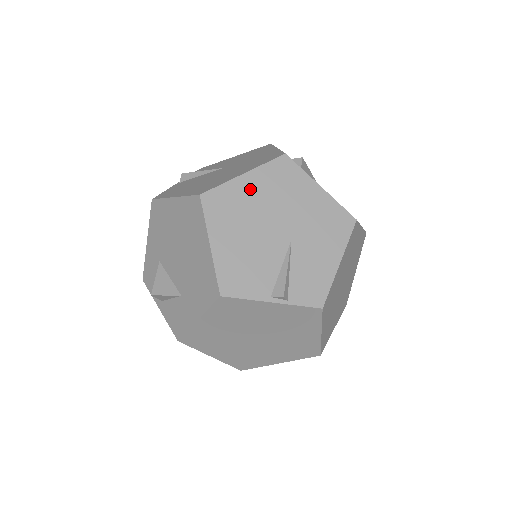
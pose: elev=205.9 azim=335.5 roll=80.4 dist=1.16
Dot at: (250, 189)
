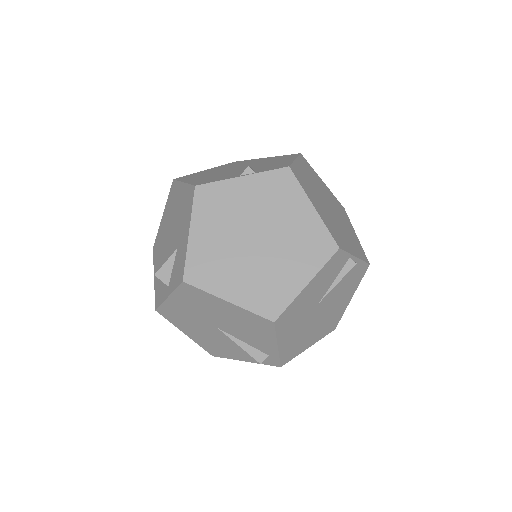
Dot at: (211, 170)
